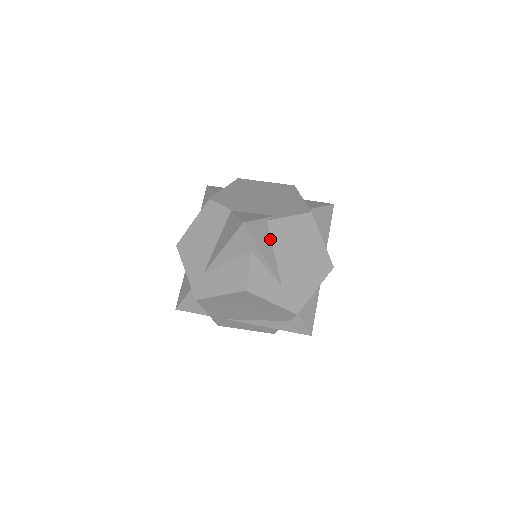
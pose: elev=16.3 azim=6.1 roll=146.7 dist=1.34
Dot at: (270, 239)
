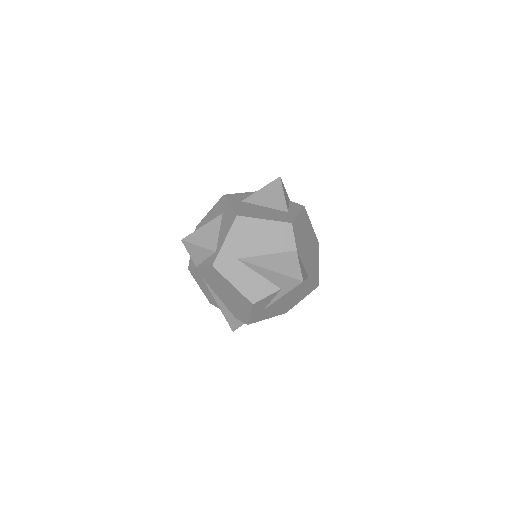
Dot at: occluded
